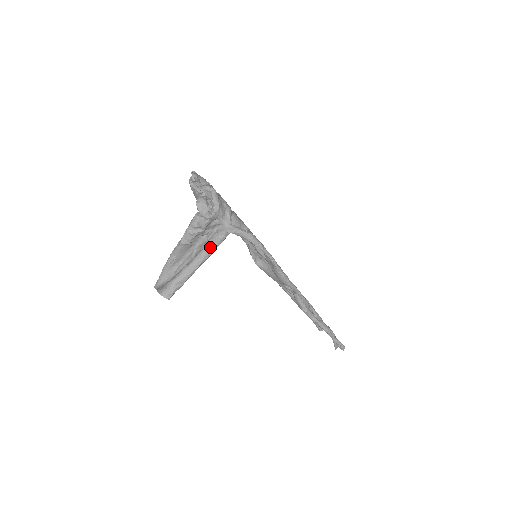
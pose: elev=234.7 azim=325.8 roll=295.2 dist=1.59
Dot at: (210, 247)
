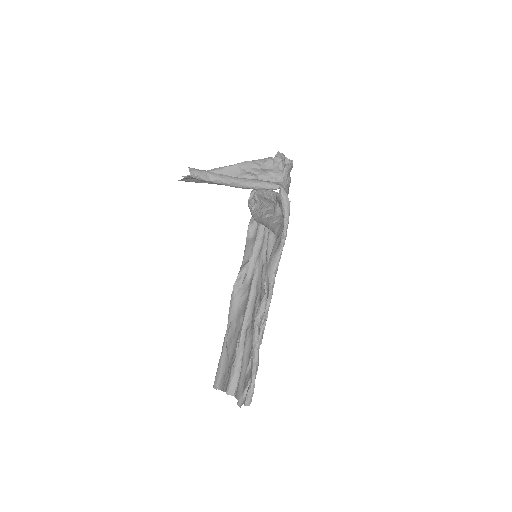
Dot at: (257, 181)
